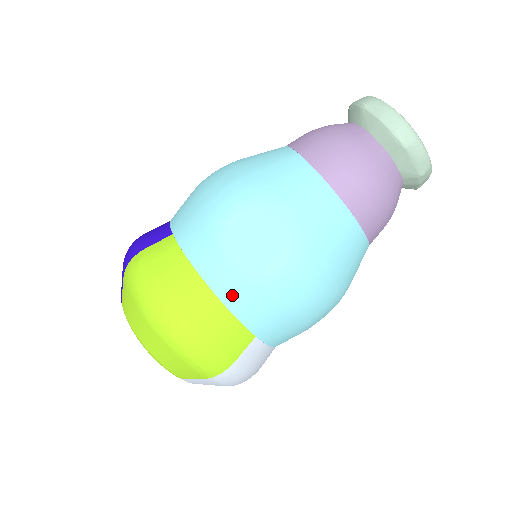
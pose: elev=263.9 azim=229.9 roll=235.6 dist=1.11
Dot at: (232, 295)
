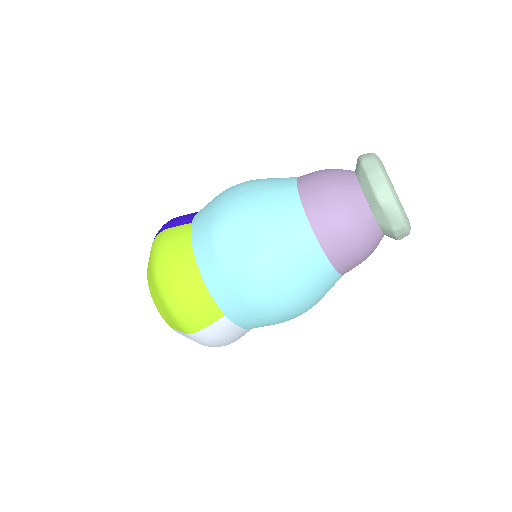
Dot at: (212, 279)
